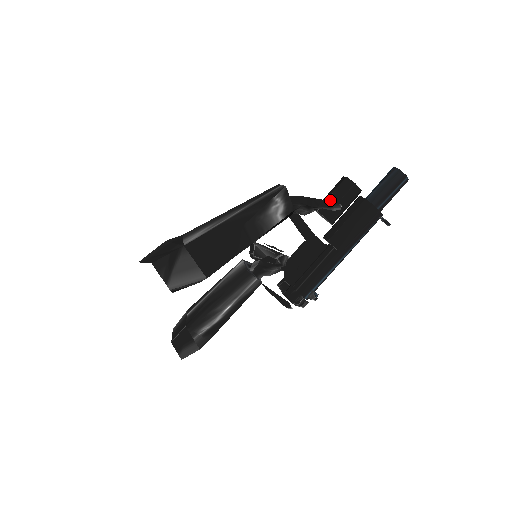
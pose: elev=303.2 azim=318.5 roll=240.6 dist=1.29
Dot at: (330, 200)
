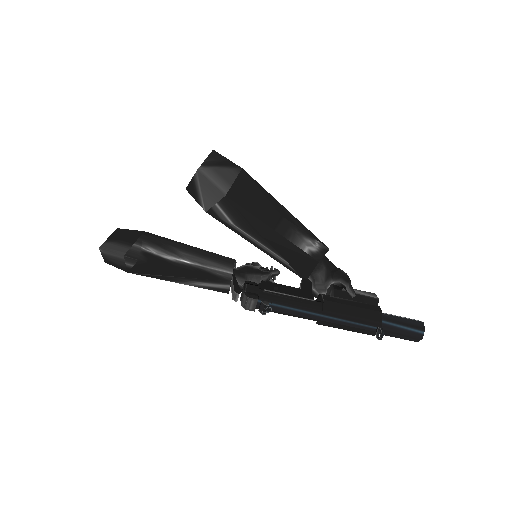
Dot at: occluded
